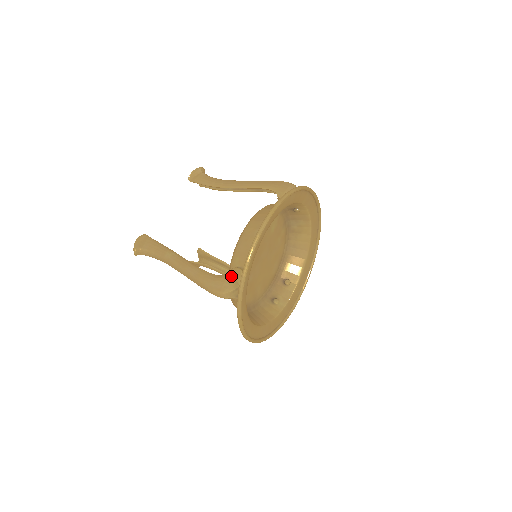
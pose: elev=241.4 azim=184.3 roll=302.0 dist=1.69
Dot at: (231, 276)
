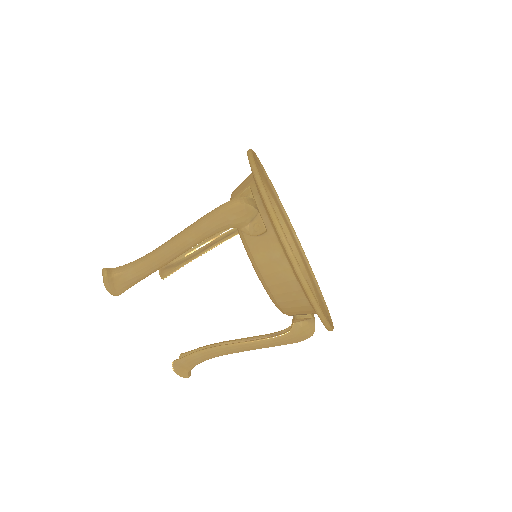
Dot at: occluded
